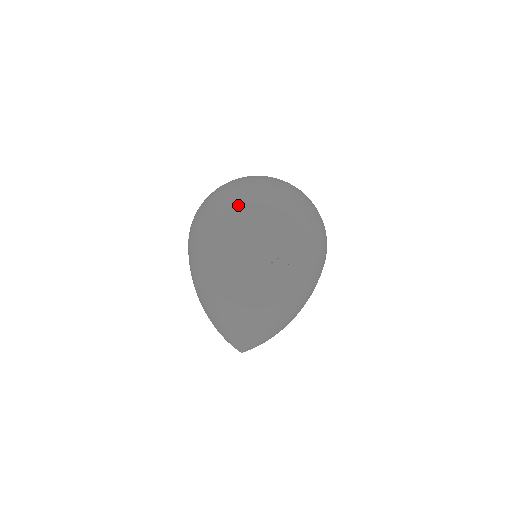
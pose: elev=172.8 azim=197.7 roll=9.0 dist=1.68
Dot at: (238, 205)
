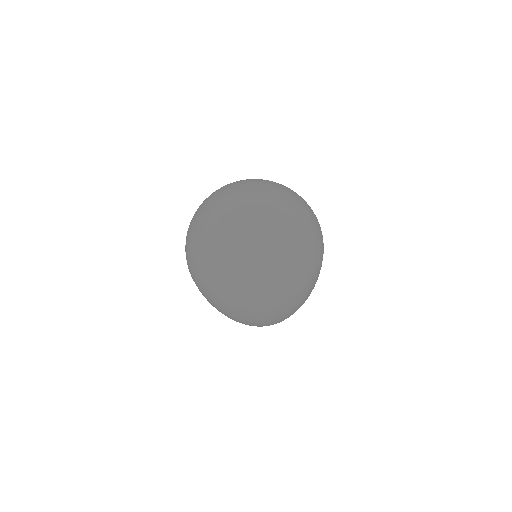
Dot at: (189, 238)
